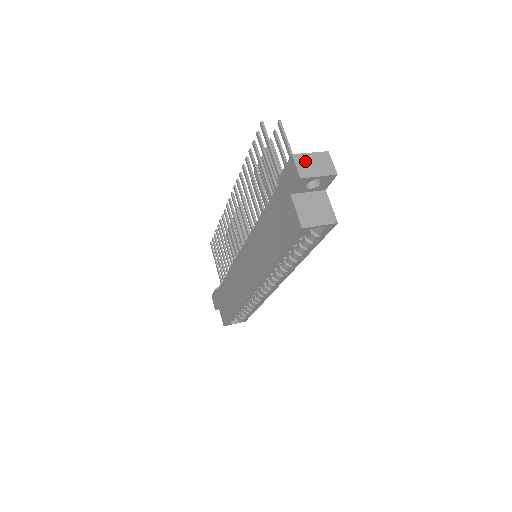
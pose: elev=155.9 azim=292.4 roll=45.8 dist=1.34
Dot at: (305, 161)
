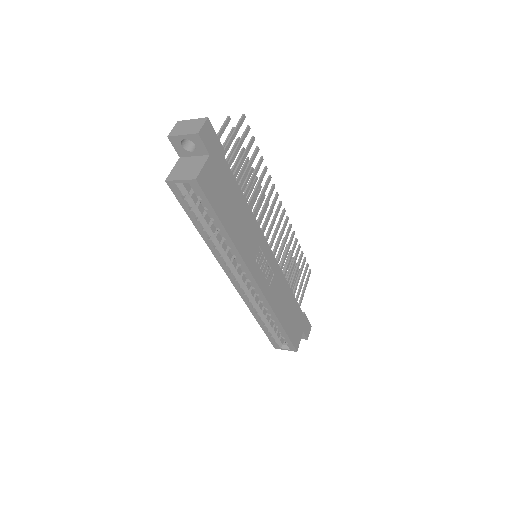
Dot at: (183, 125)
